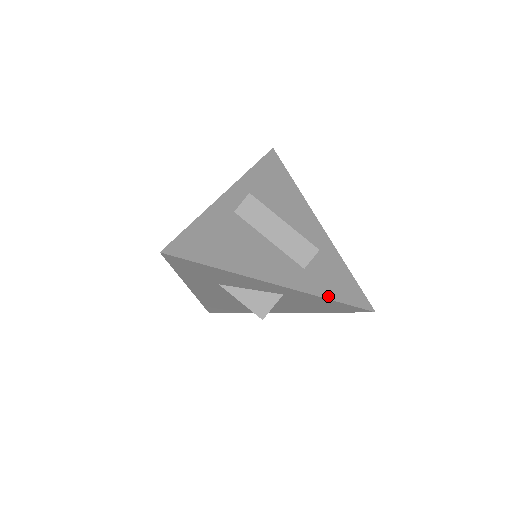
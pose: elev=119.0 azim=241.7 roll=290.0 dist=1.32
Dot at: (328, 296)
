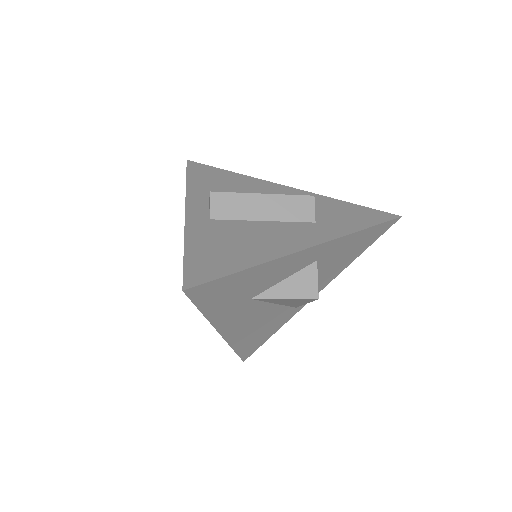
Dot at: (357, 229)
